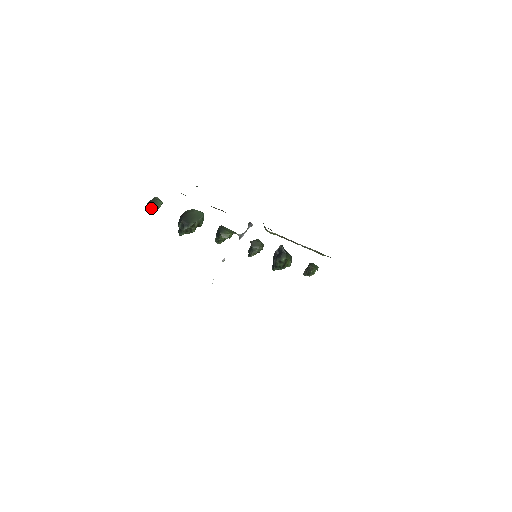
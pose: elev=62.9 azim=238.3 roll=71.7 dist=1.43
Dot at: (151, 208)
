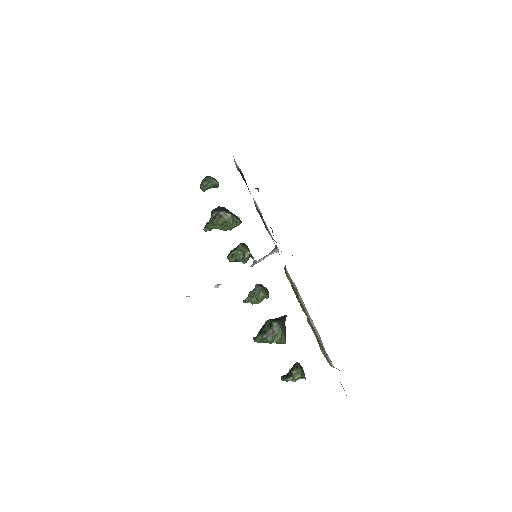
Dot at: (207, 179)
